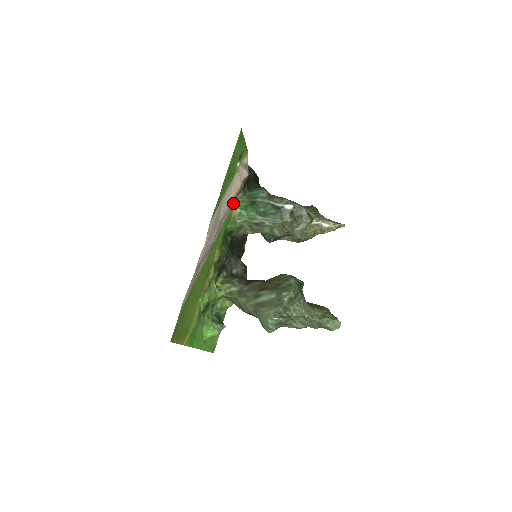
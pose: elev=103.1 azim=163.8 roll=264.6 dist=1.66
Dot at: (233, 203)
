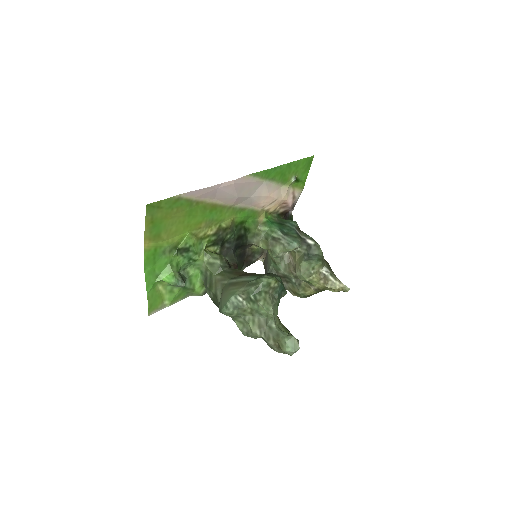
Dot at: (266, 210)
